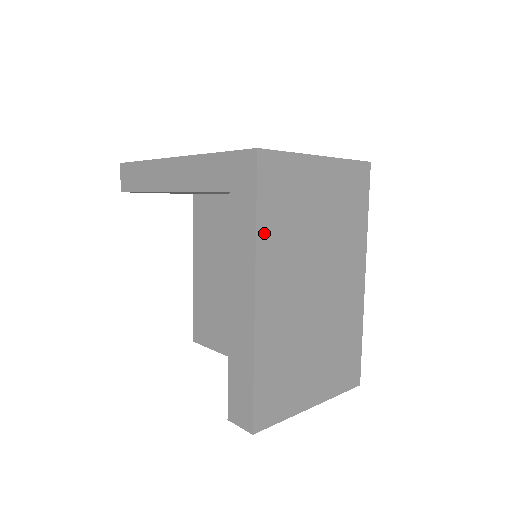
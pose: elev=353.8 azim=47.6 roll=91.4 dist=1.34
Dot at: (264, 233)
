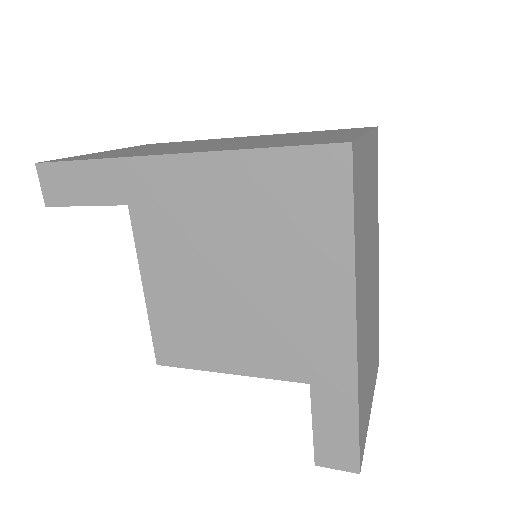
Dot at: (356, 249)
